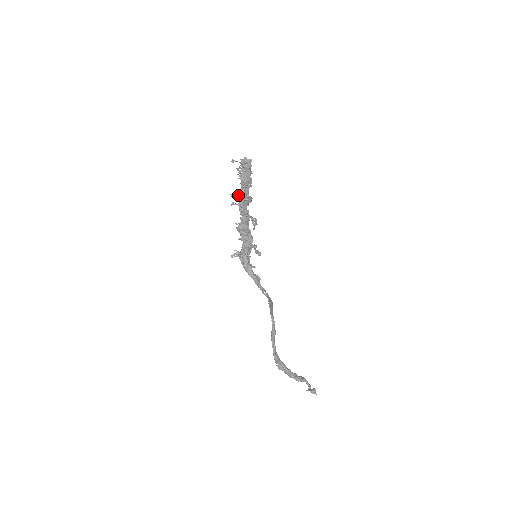
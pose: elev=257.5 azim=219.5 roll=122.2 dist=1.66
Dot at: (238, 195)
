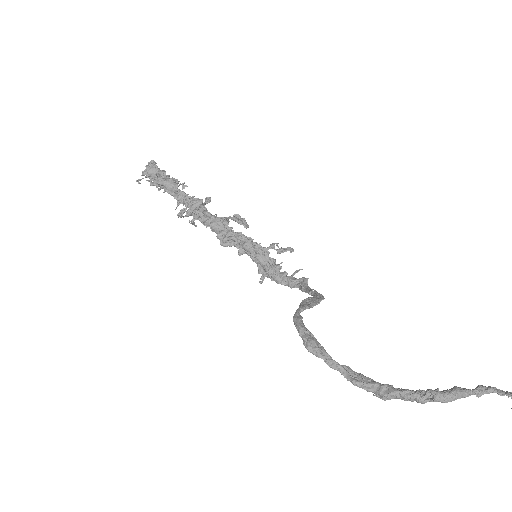
Dot at: (183, 209)
